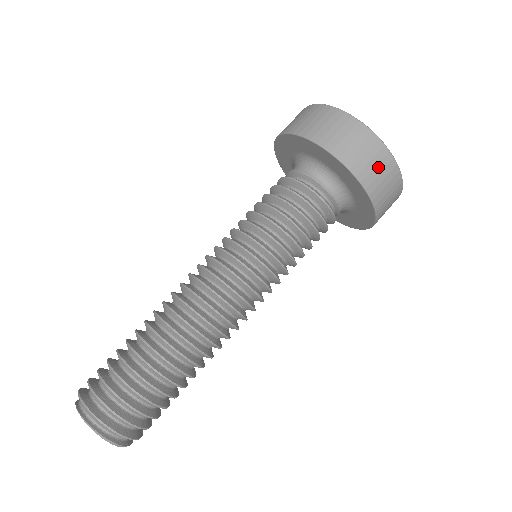
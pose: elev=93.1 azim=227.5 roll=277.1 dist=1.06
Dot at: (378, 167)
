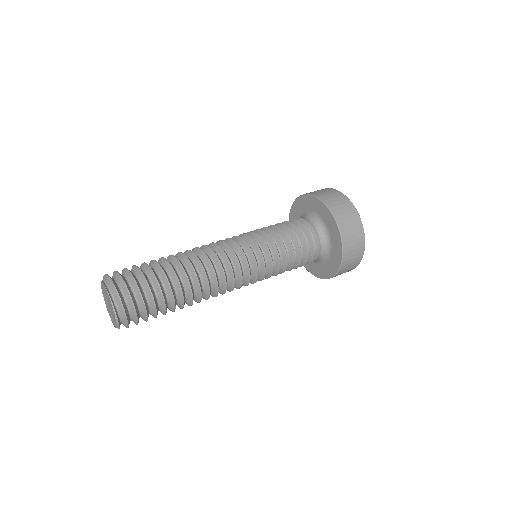
Dot at: (353, 259)
